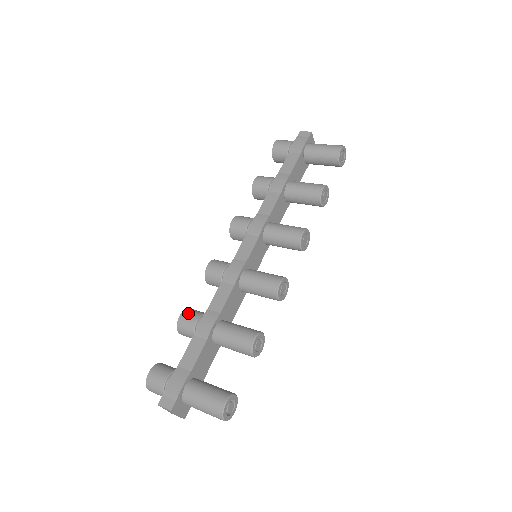
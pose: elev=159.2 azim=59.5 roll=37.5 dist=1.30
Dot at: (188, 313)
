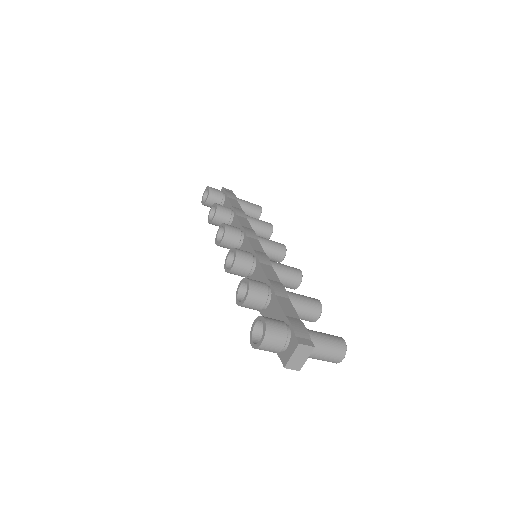
Dot at: occluded
